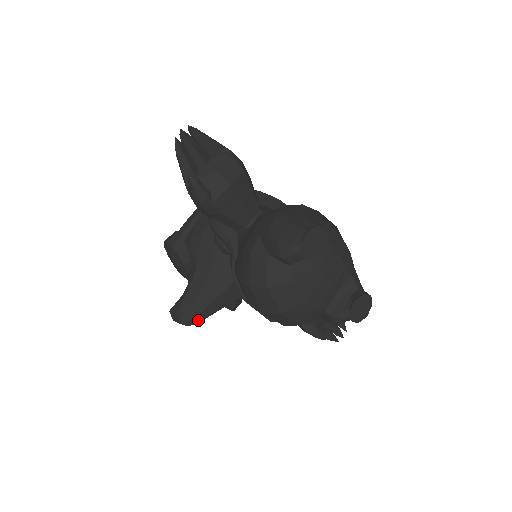
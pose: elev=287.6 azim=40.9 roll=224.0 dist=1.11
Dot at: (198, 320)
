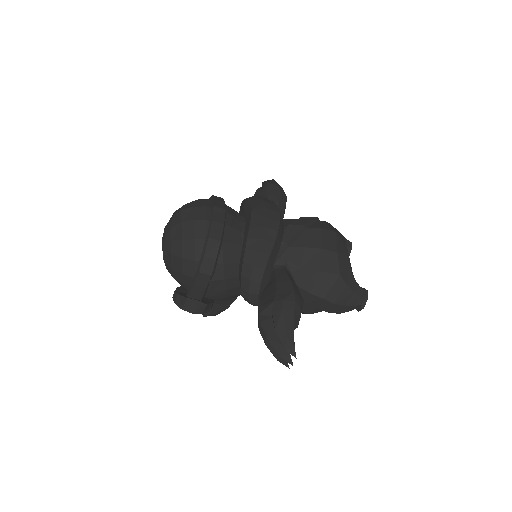
Dot at: occluded
